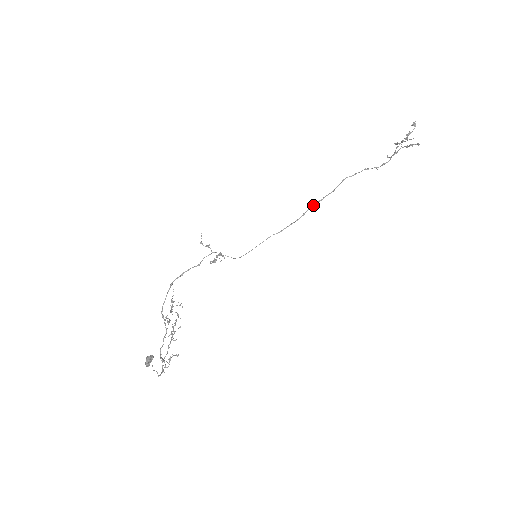
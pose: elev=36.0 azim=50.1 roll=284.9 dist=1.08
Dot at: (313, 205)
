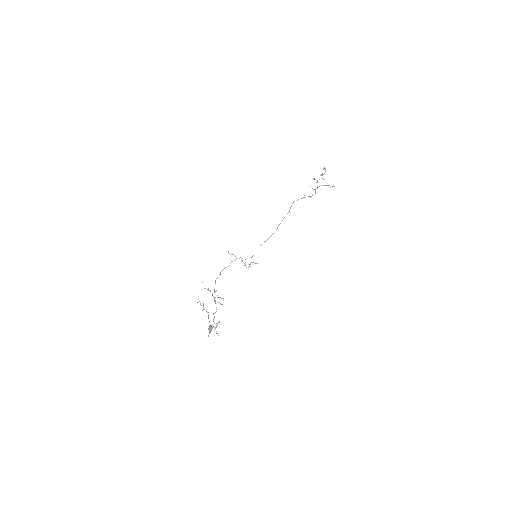
Dot at: occluded
